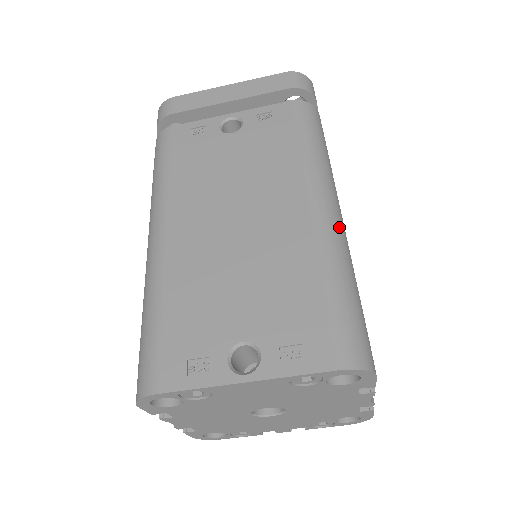
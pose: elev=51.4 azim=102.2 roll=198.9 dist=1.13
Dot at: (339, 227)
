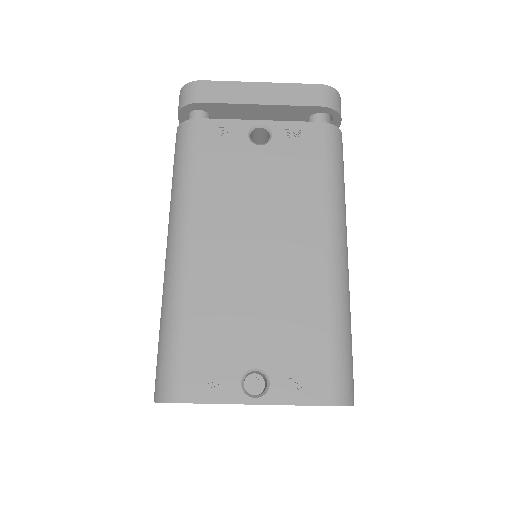
Dot at: (346, 270)
